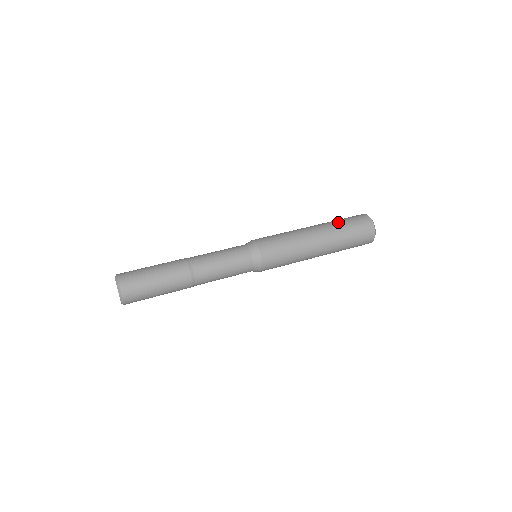
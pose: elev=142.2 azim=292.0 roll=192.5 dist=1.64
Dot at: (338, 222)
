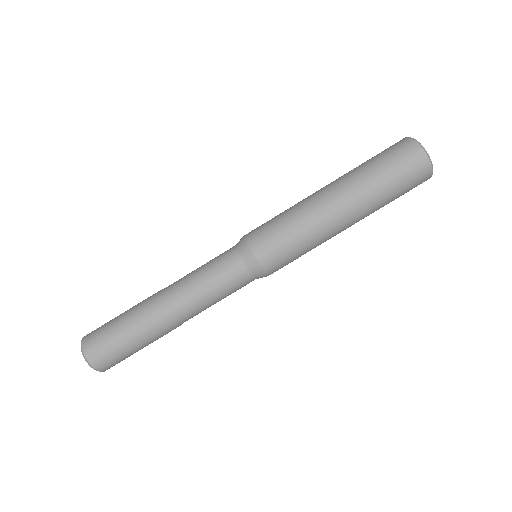
Dot at: (385, 202)
